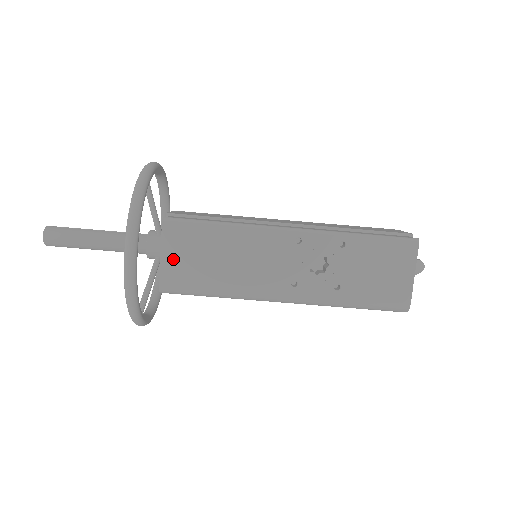
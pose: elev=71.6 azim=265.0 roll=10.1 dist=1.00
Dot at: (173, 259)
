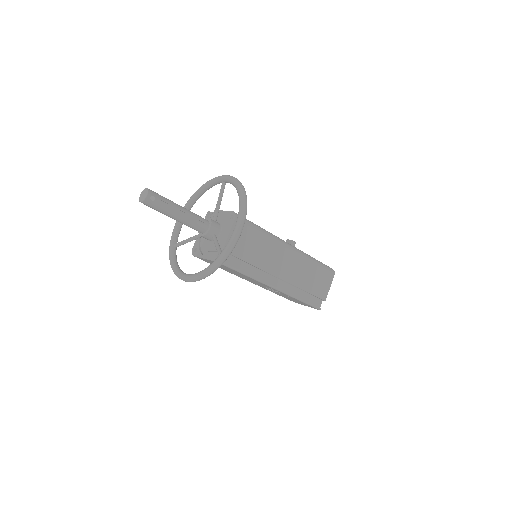
Dot at: (208, 261)
